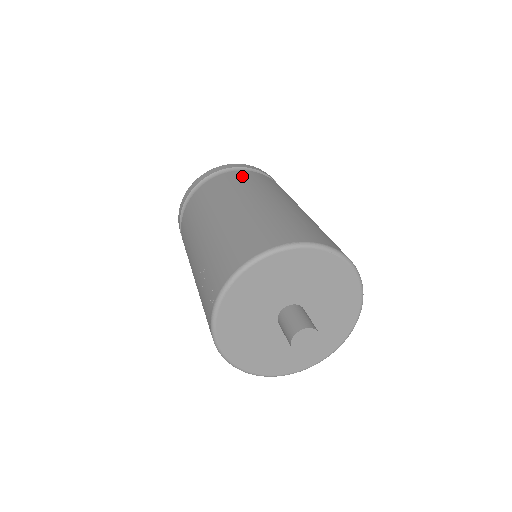
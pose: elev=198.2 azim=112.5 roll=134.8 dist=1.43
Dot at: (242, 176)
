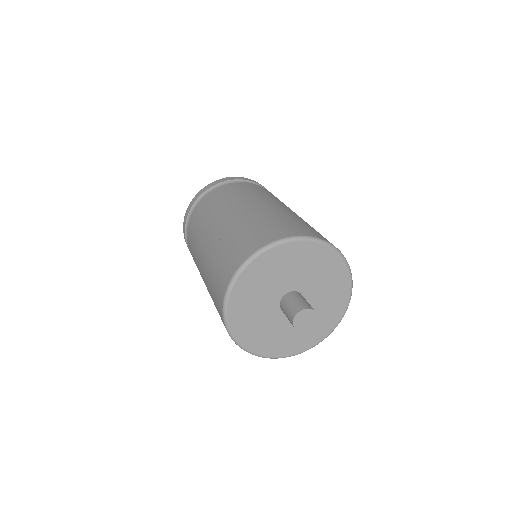
Dot at: (263, 189)
